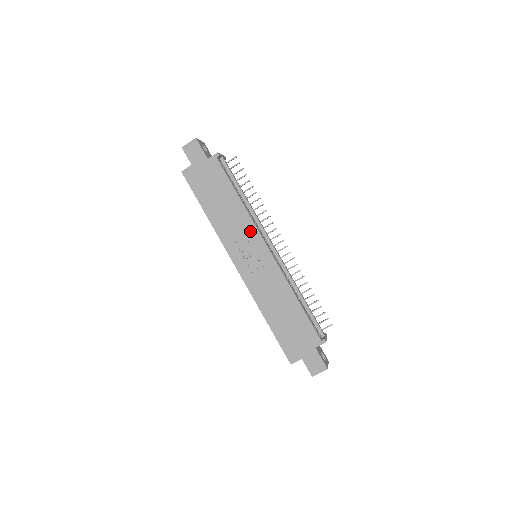
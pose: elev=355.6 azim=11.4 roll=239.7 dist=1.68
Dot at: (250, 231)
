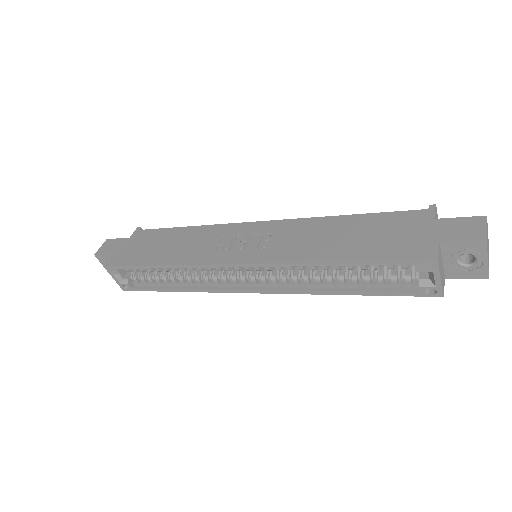
Dot at: (222, 231)
